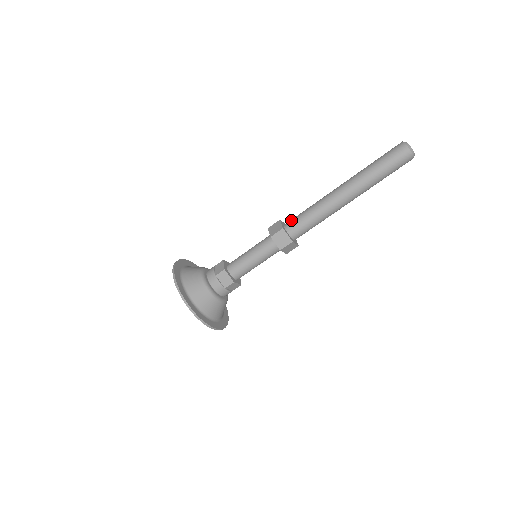
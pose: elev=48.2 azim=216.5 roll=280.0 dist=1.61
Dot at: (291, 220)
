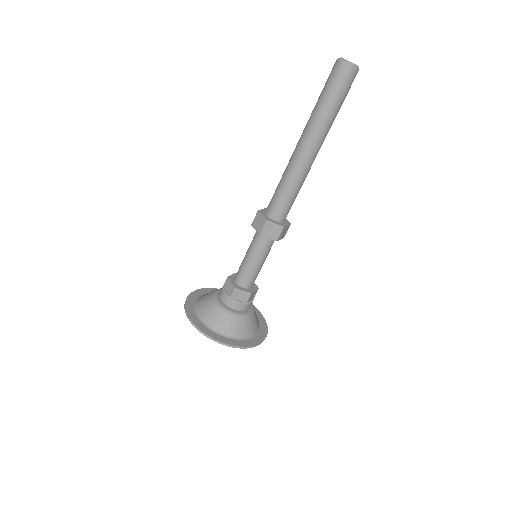
Dot at: (269, 205)
